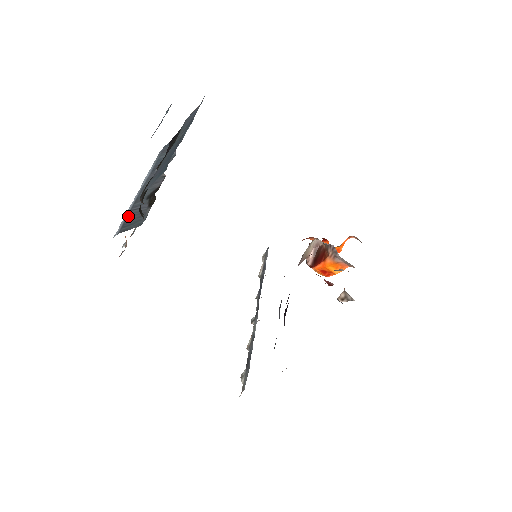
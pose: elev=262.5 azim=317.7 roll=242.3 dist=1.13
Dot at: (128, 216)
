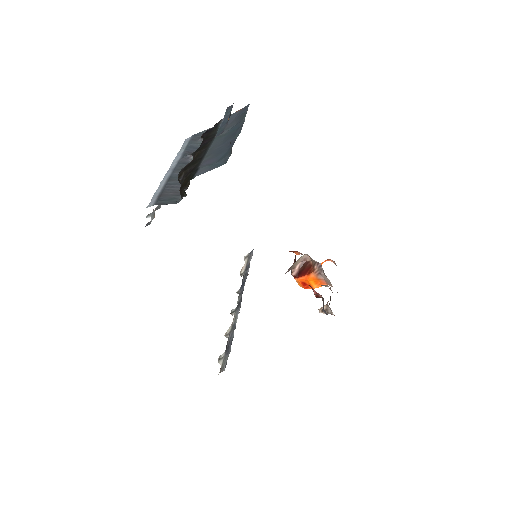
Dot at: (163, 191)
